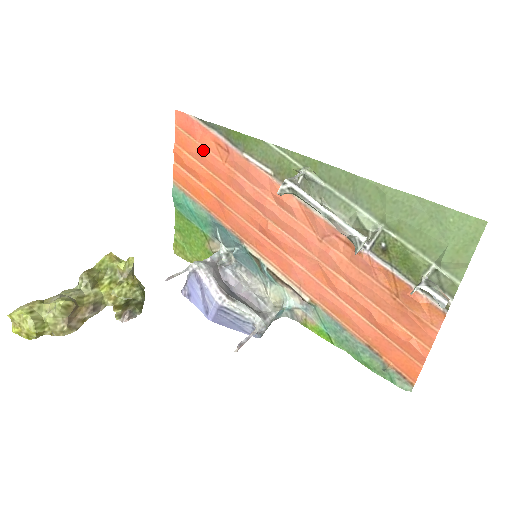
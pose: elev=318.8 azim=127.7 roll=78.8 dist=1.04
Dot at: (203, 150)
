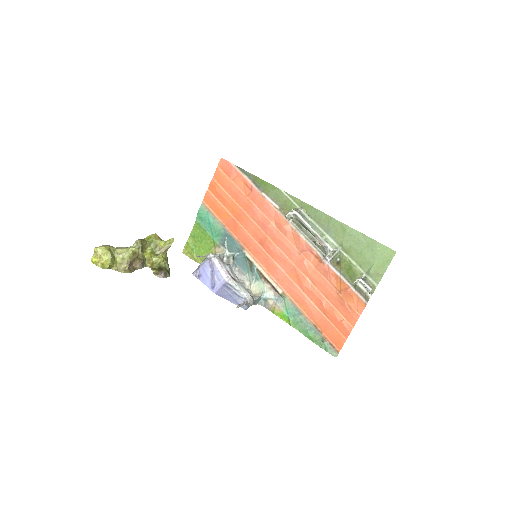
Dot at: (234, 186)
